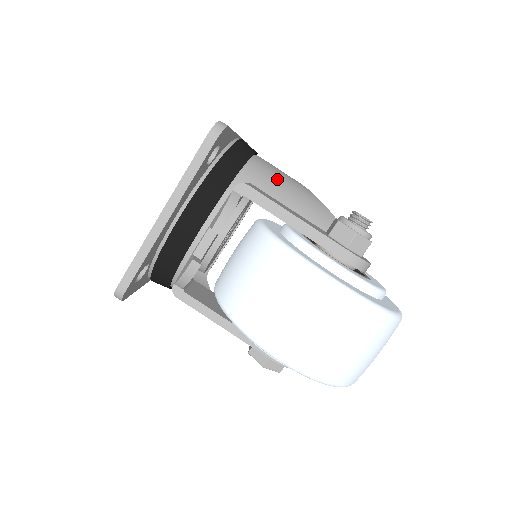
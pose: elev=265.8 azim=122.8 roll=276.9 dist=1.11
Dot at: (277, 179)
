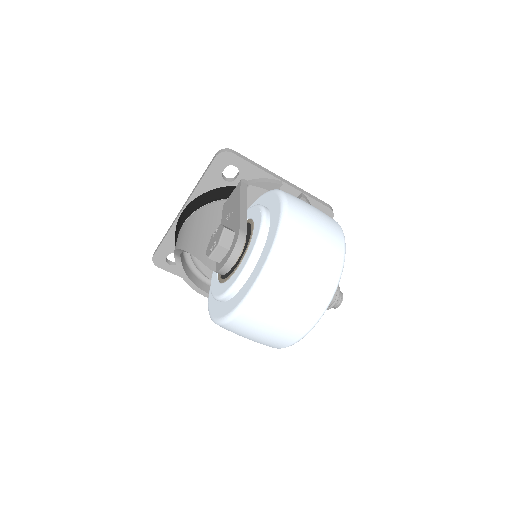
Dot at: occluded
